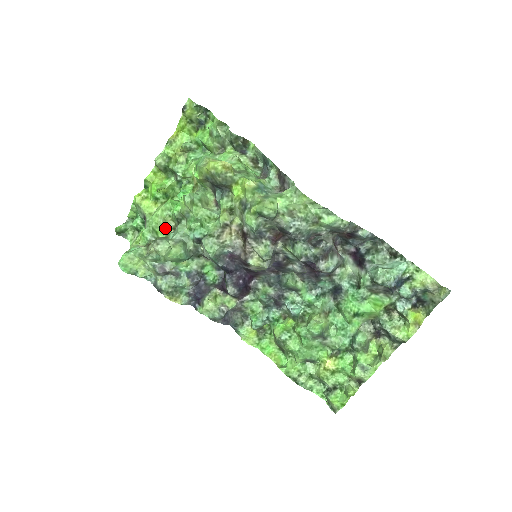
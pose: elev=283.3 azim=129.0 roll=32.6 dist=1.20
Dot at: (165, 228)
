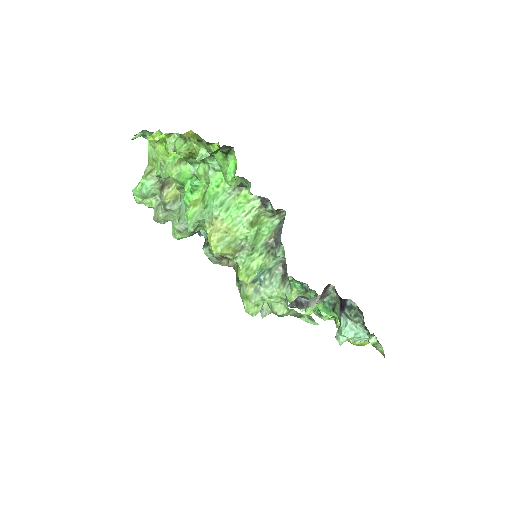
Dot at: occluded
